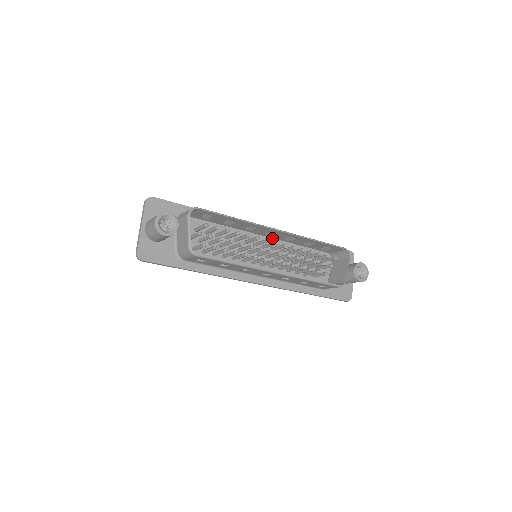
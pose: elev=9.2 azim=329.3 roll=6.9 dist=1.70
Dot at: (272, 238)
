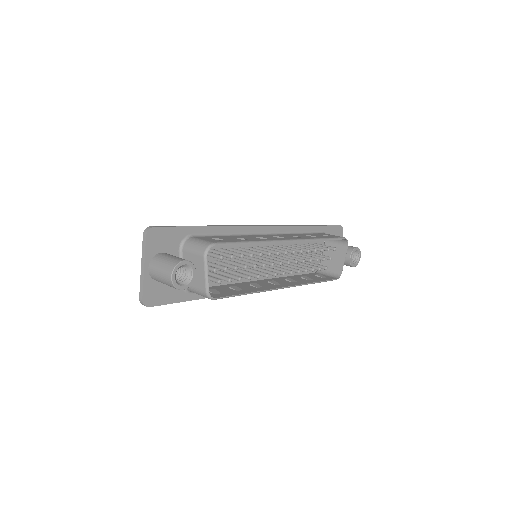
Dot at: occluded
